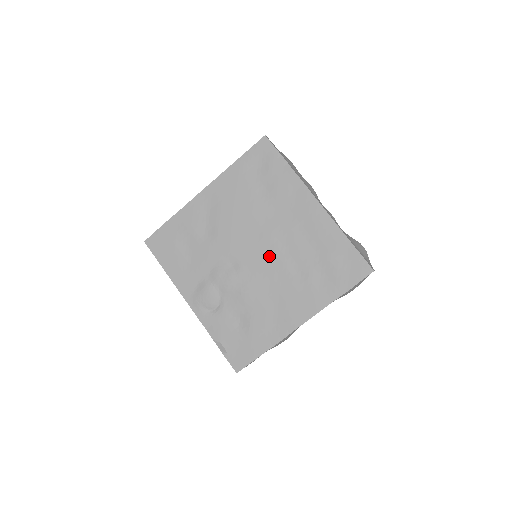
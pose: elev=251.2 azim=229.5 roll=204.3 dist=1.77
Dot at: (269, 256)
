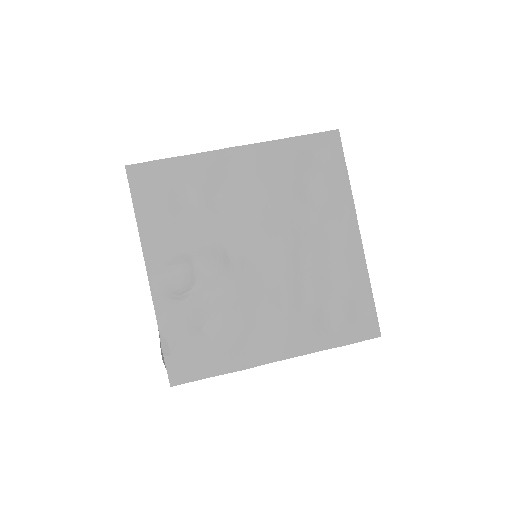
Dot at: (278, 265)
